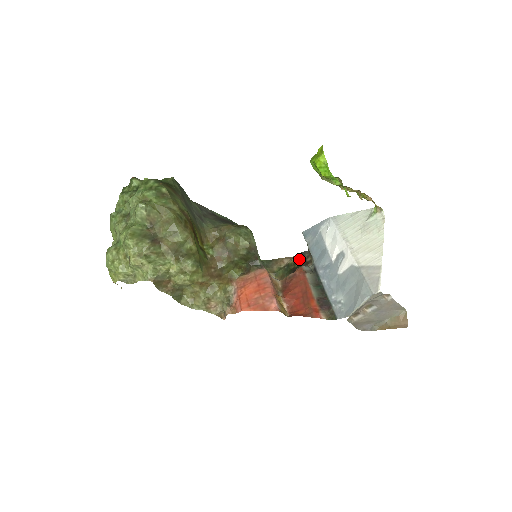
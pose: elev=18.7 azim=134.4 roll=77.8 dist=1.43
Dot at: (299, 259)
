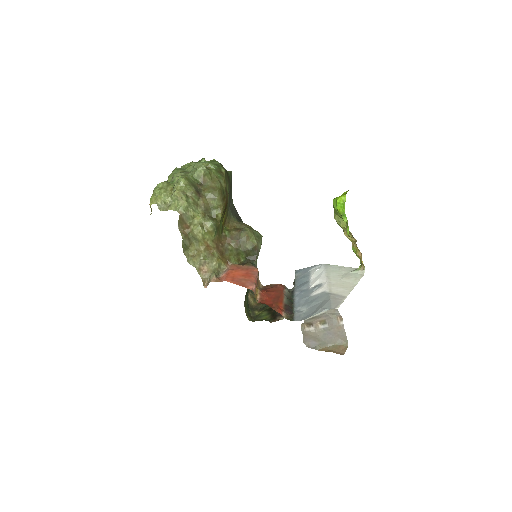
Dot at: occluded
